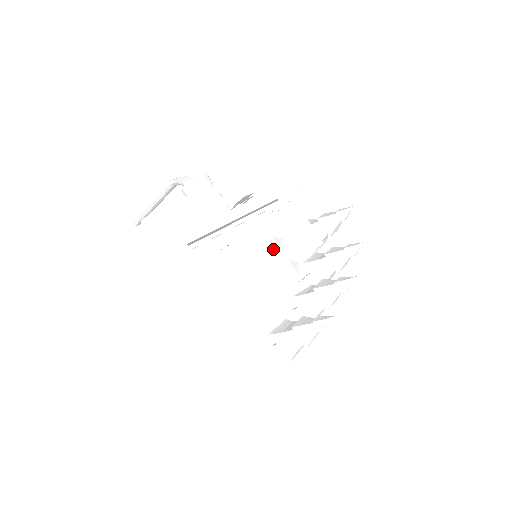
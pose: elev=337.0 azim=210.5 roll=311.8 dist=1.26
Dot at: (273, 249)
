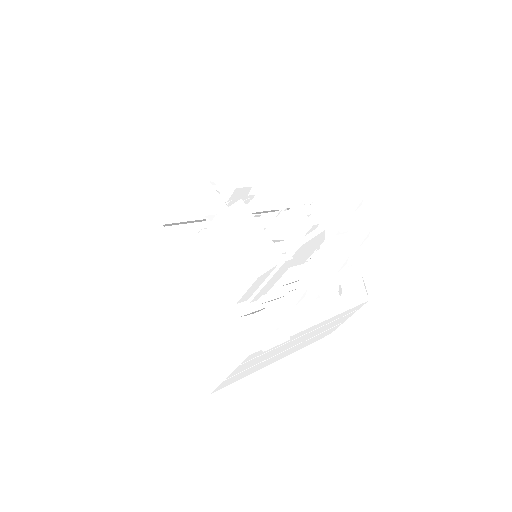
Dot at: (249, 222)
